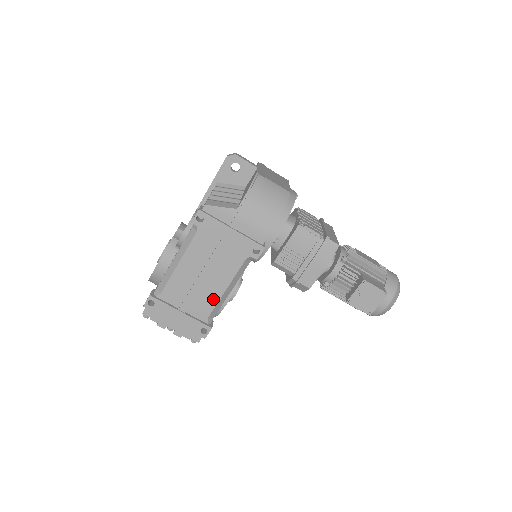
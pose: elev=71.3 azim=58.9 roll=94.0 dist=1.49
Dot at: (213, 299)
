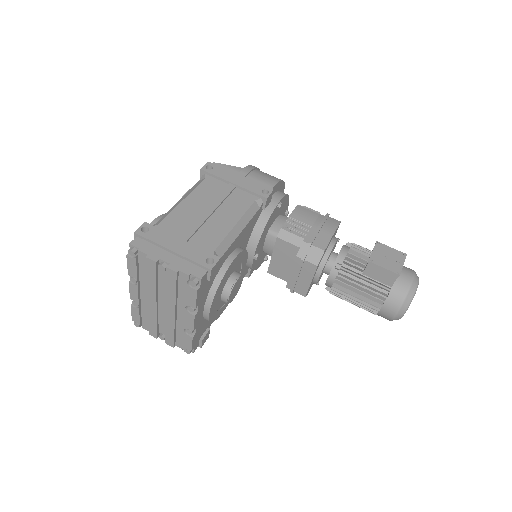
Dot at: (221, 232)
